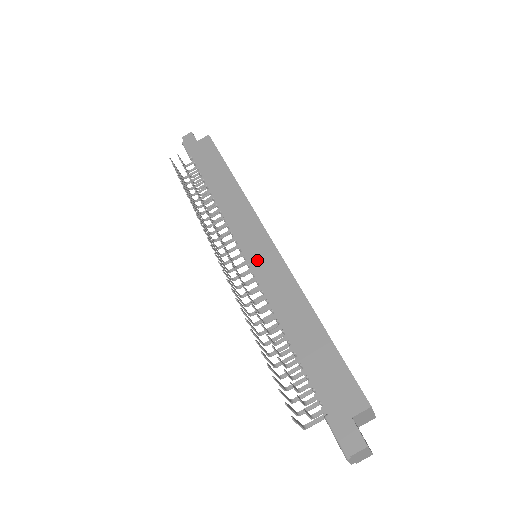
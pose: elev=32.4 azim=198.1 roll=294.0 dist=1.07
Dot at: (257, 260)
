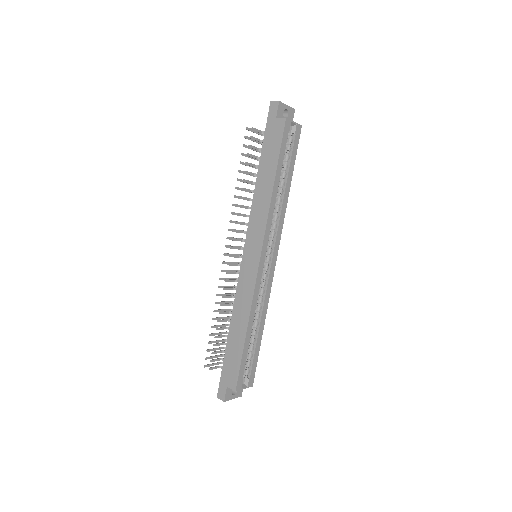
Dot at: (245, 268)
